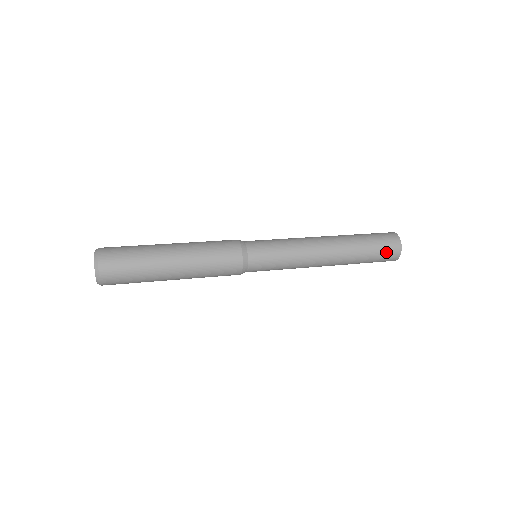
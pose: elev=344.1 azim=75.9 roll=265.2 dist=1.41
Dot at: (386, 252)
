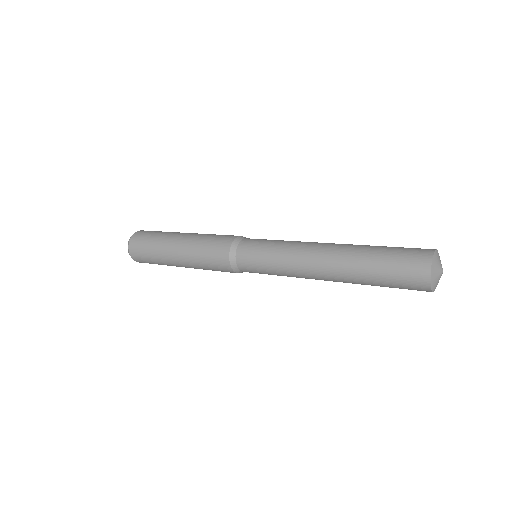
Dot at: (405, 266)
